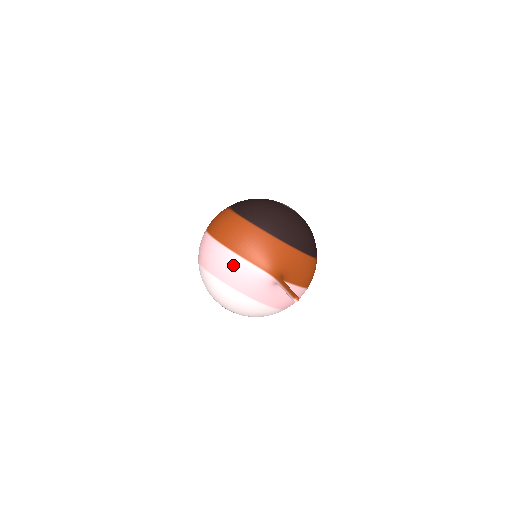
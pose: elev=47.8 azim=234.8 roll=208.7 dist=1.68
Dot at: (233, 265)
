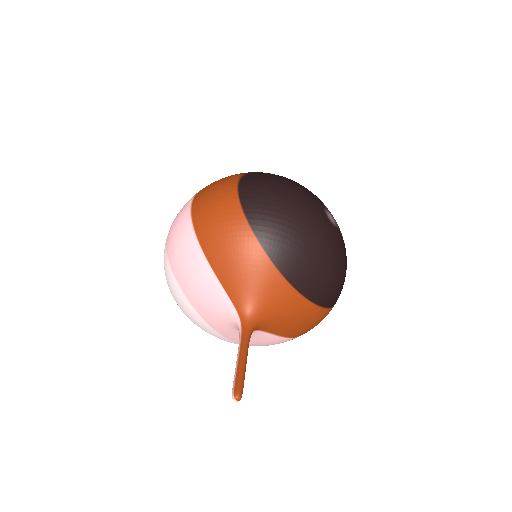
Dot at: (197, 273)
